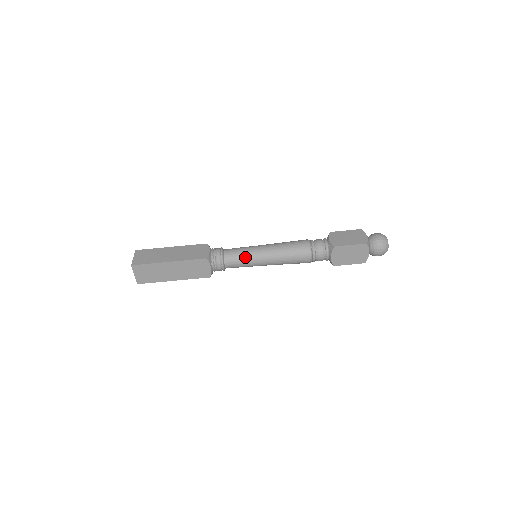
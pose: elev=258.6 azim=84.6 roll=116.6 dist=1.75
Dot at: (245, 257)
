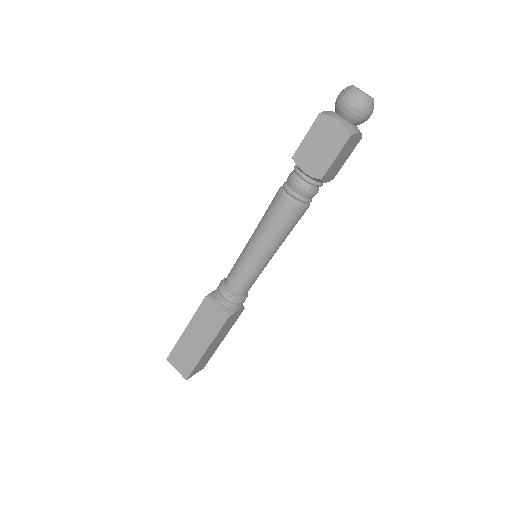
Dot at: (237, 264)
